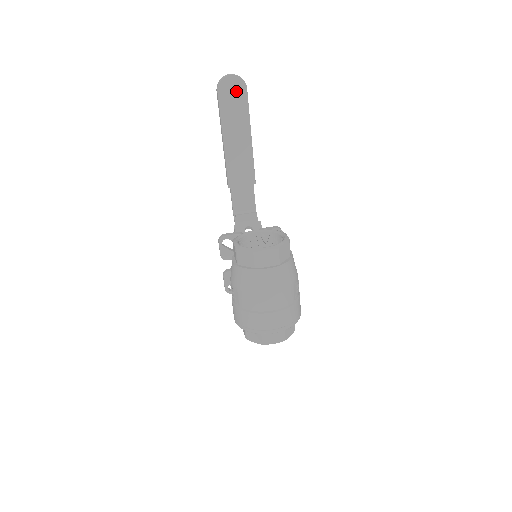
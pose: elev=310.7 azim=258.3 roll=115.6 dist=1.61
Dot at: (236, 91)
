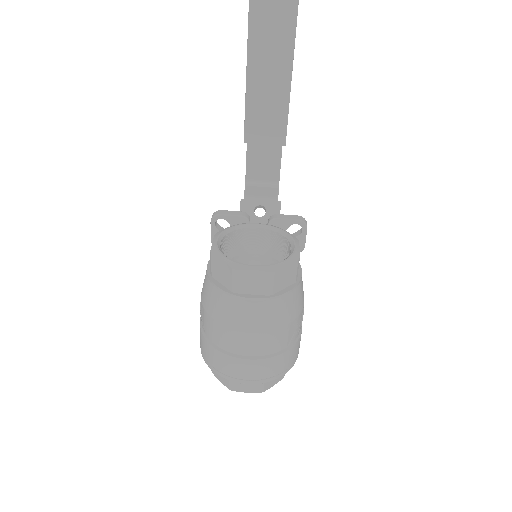
Dot at: out of frame
